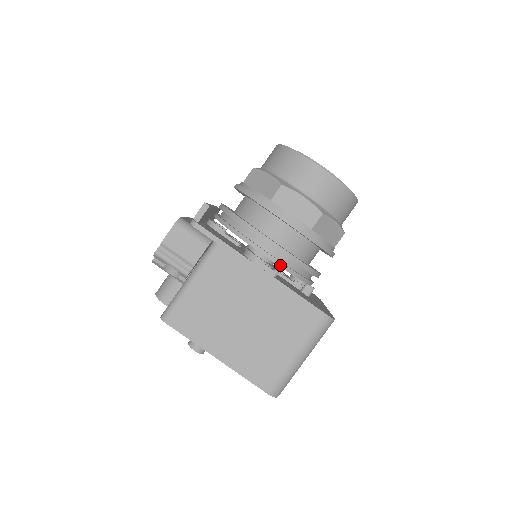
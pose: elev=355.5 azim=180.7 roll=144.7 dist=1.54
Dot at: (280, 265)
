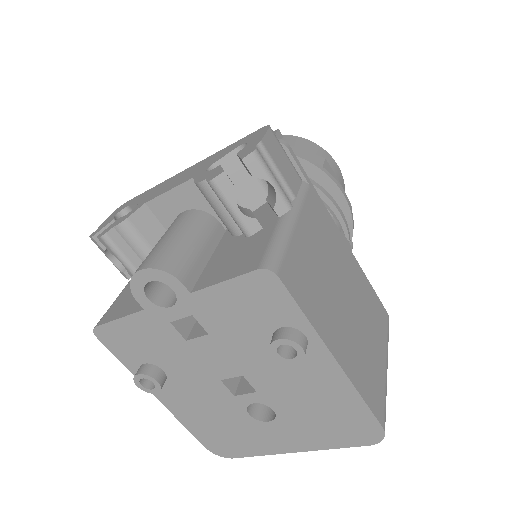
Dot at: occluded
